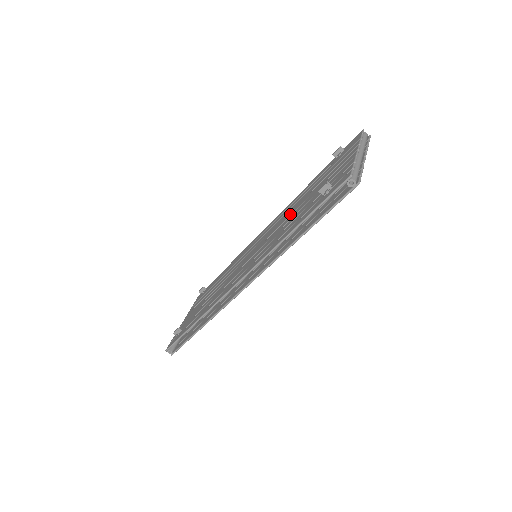
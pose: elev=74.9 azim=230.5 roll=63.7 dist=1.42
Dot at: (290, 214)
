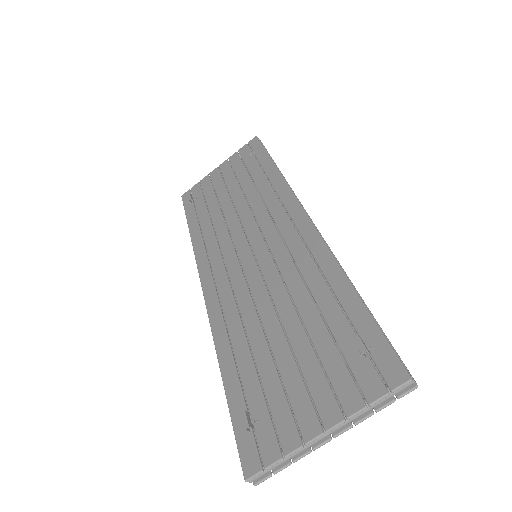
Dot at: (279, 304)
